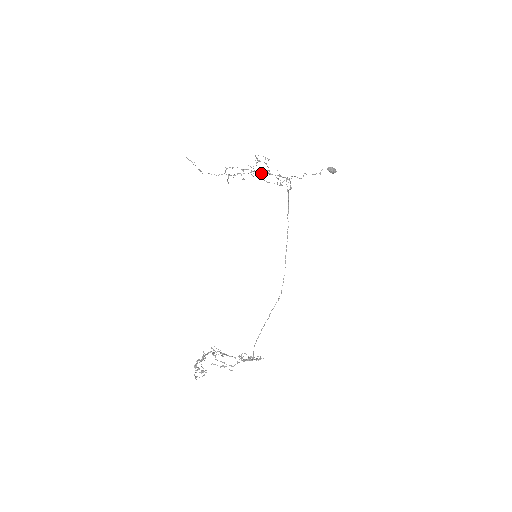
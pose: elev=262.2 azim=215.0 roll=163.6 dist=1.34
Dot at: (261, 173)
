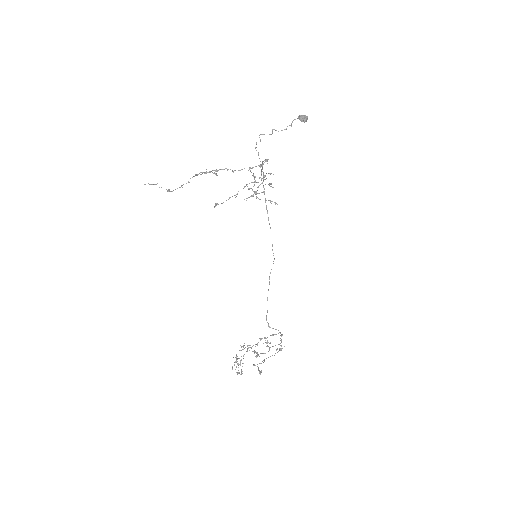
Dot at: occluded
